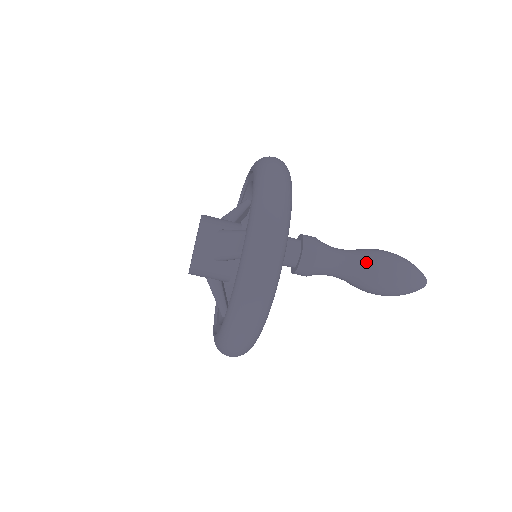
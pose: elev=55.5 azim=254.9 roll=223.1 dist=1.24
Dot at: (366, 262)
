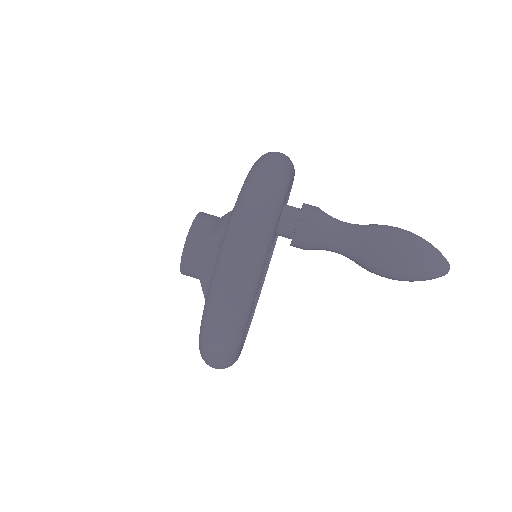
Dot at: (374, 229)
